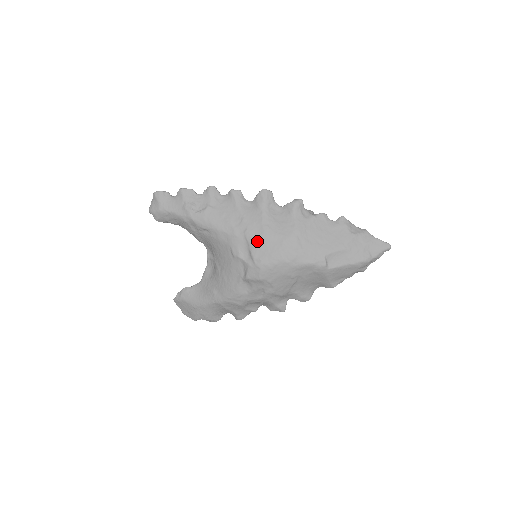
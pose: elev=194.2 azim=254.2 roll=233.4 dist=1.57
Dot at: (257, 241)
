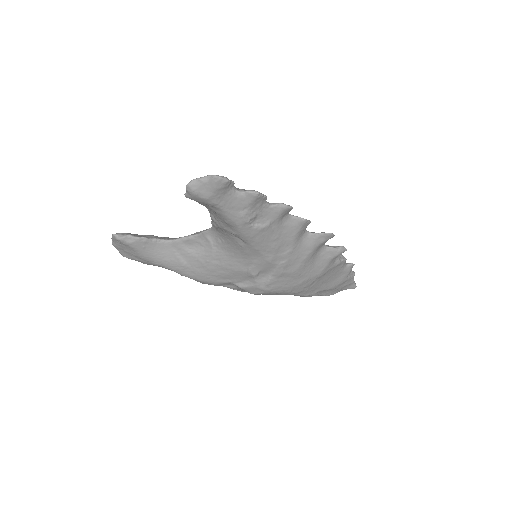
Dot at: (284, 274)
